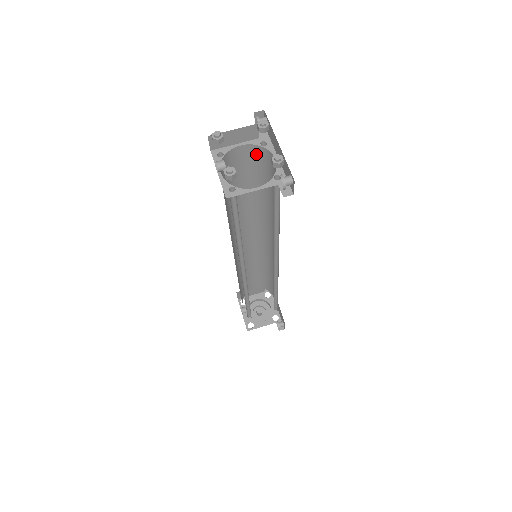
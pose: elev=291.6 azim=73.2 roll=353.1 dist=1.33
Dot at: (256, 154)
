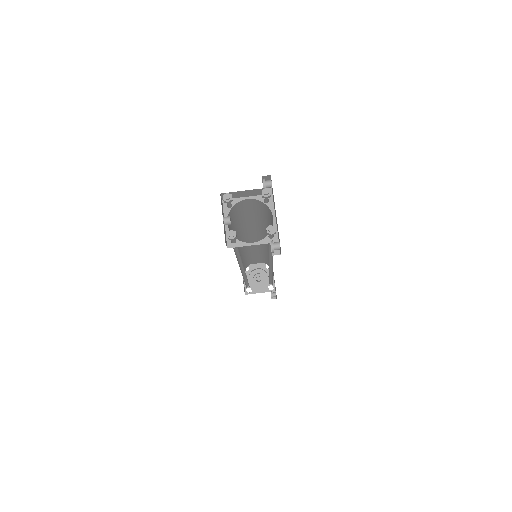
Dot at: (260, 204)
